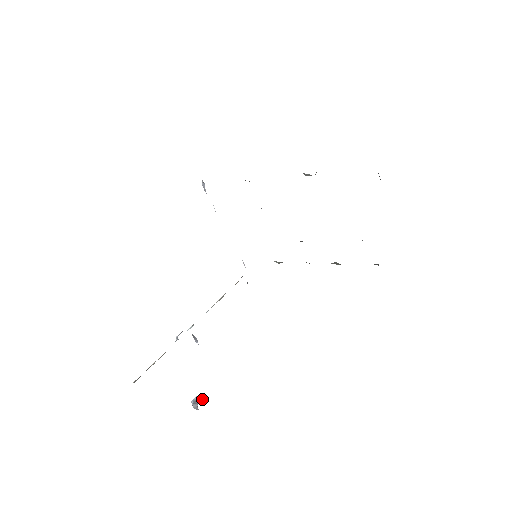
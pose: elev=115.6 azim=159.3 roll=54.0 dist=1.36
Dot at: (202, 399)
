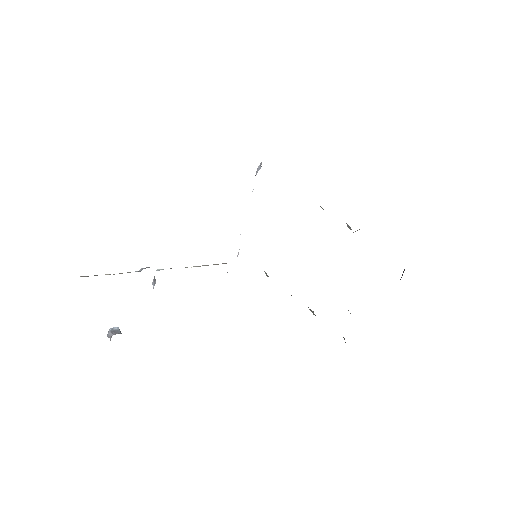
Dot at: (120, 333)
